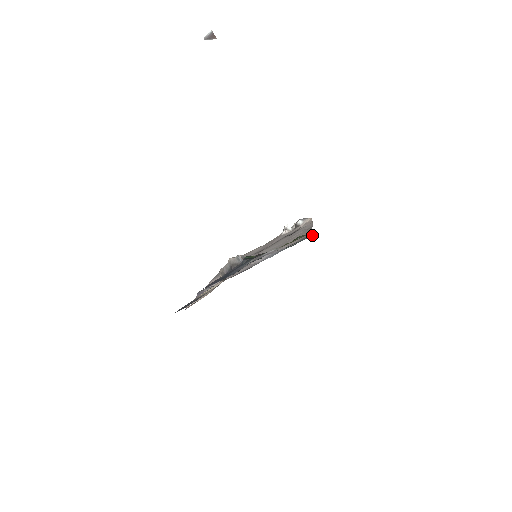
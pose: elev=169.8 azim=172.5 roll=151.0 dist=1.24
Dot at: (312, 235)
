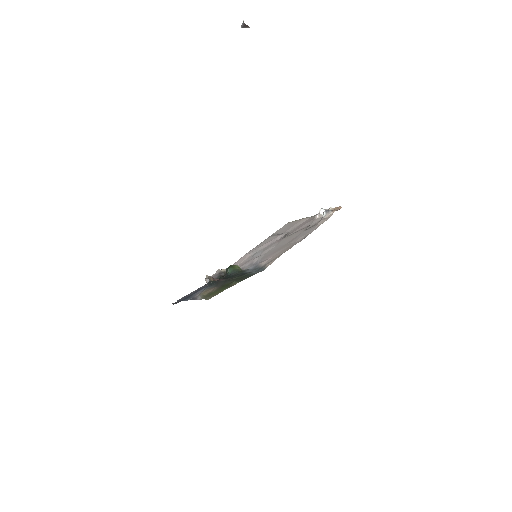
Dot at: (263, 270)
